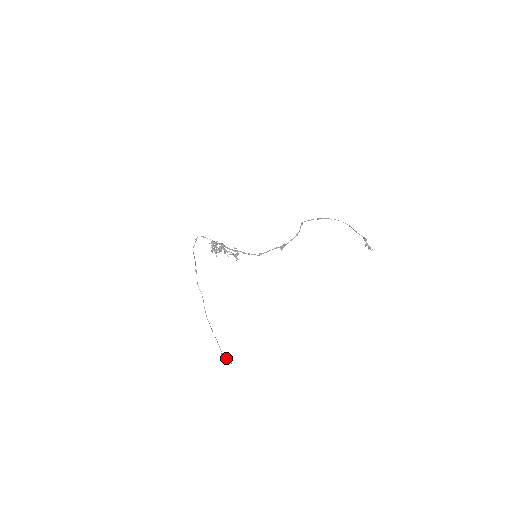
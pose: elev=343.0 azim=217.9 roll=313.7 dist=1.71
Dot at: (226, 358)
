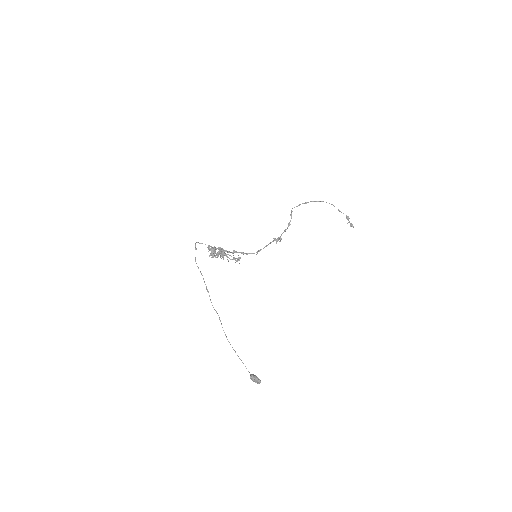
Dot at: (257, 380)
